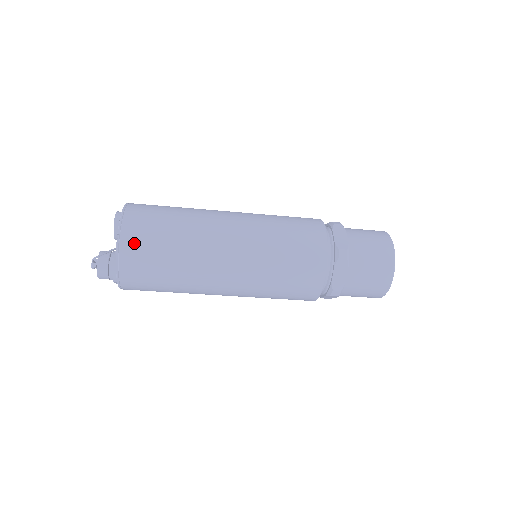
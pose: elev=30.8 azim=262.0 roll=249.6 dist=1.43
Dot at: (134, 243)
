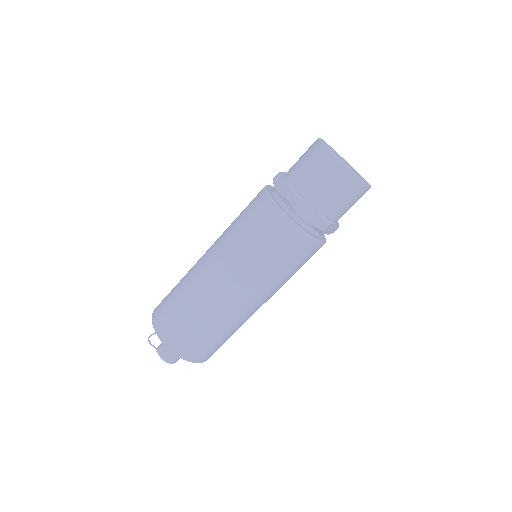
Dot at: (160, 304)
